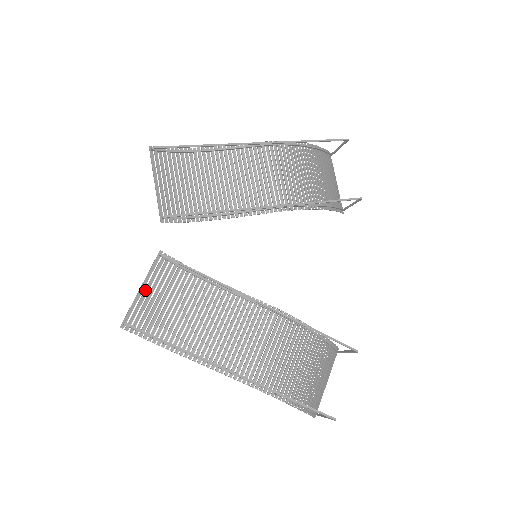
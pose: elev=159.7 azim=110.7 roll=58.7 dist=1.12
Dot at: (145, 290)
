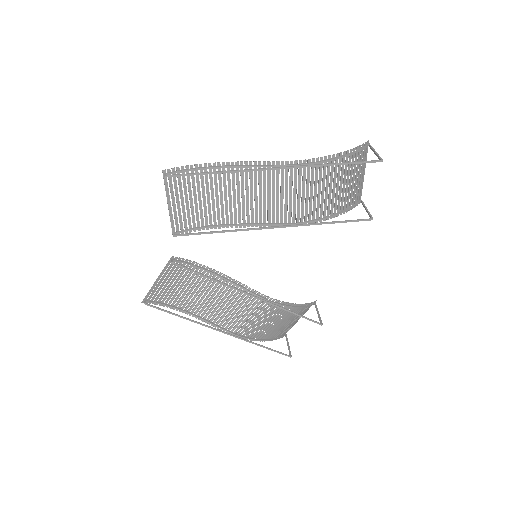
Dot at: (160, 281)
